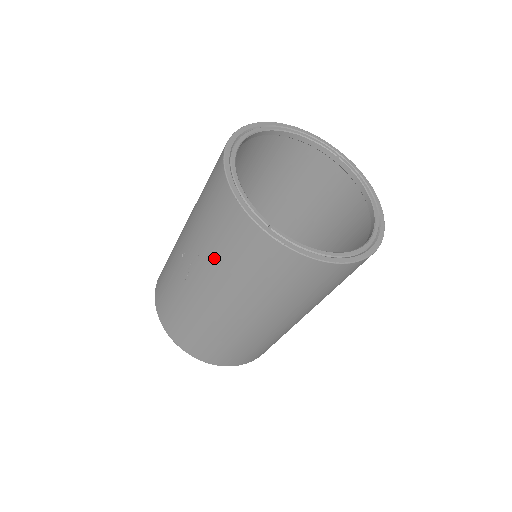
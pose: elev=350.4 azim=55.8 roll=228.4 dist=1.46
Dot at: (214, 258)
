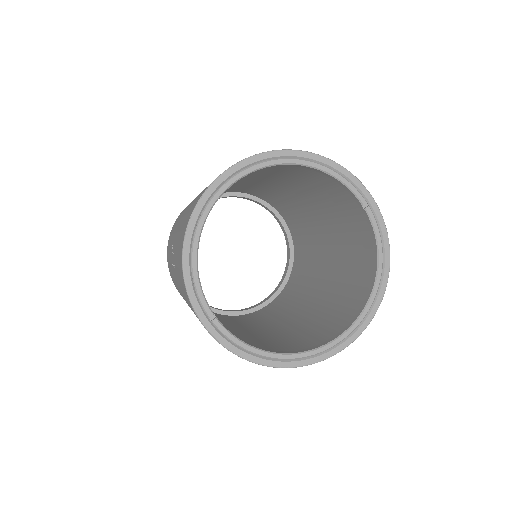
Dot at: occluded
